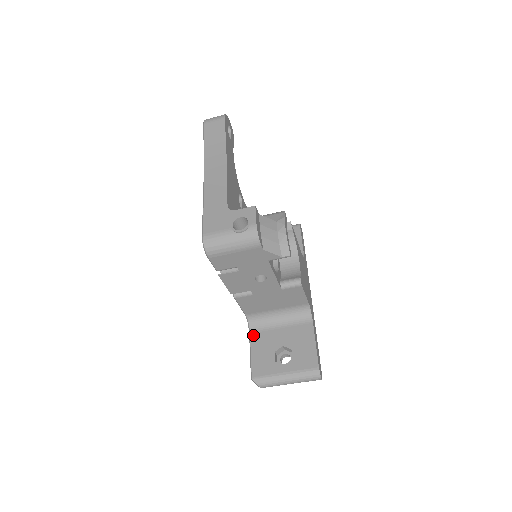
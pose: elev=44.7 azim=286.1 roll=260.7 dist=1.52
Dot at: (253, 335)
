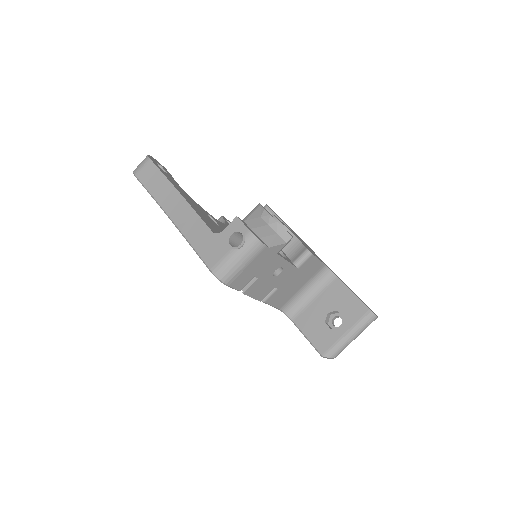
Dot at: (297, 321)
